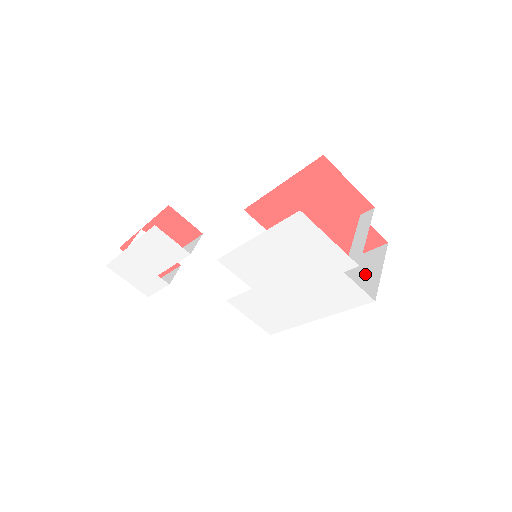
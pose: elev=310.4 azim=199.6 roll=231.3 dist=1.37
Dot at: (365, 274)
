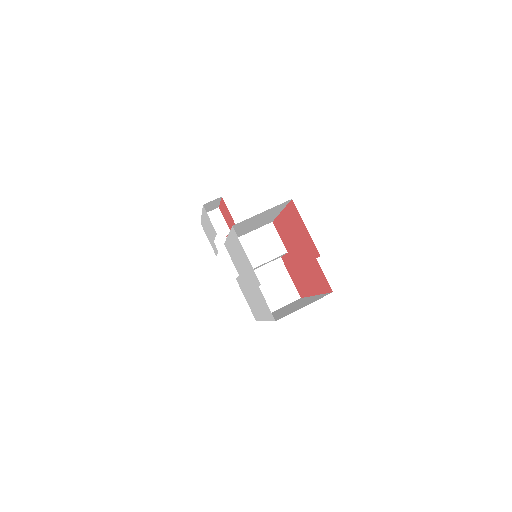
Dot at: (302, 305)
